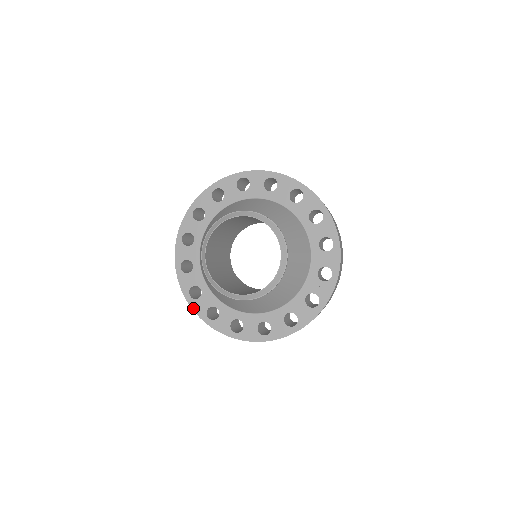
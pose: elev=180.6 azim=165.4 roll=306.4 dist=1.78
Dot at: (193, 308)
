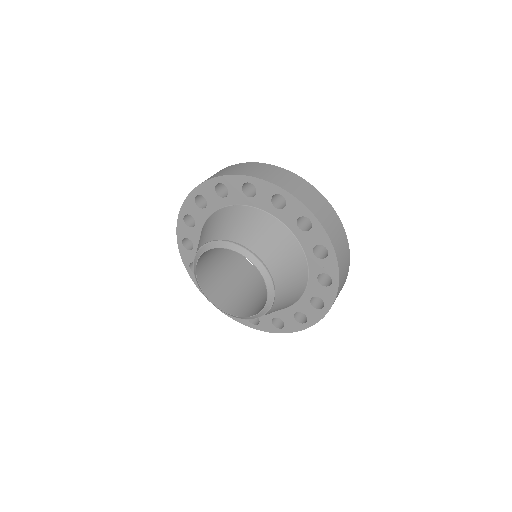
Dot at: (237, 321)
